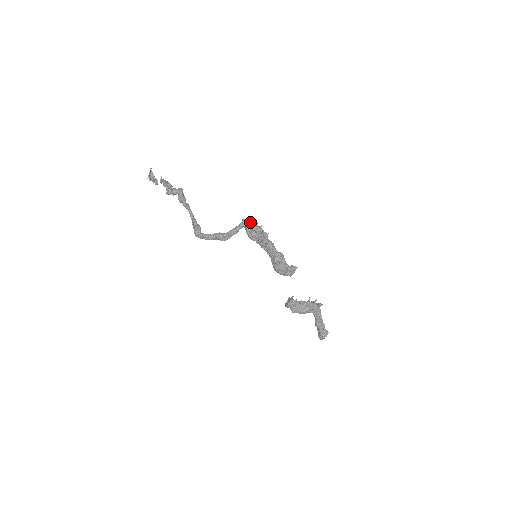
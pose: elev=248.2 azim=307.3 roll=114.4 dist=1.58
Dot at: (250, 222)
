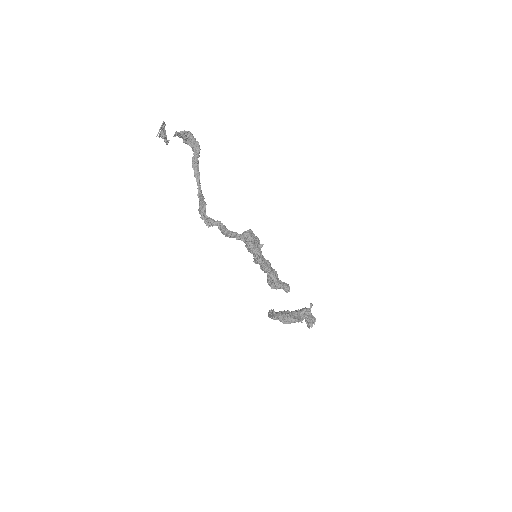
Dot at: (248, 244)
